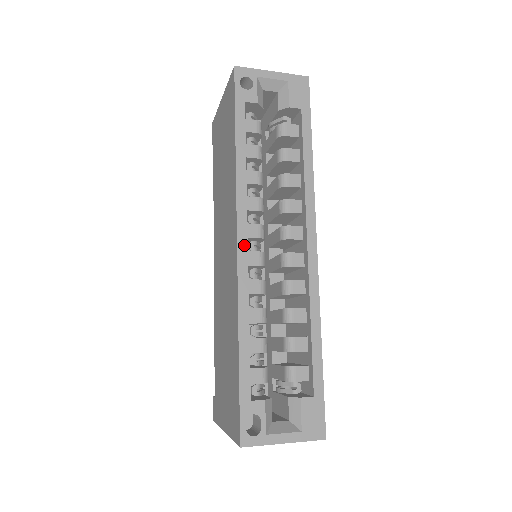
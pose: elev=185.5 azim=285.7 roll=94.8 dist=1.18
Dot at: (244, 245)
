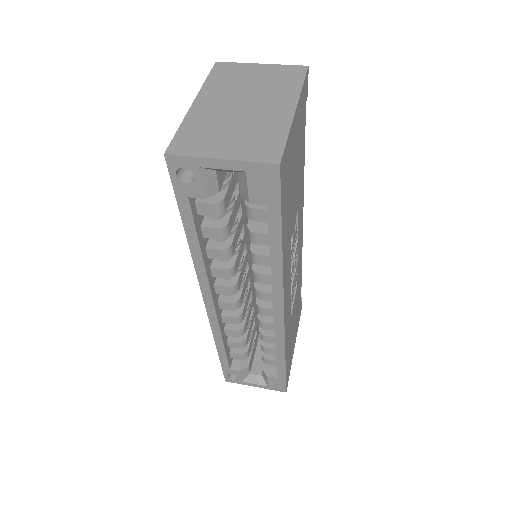
Dot at: (211, 306)
